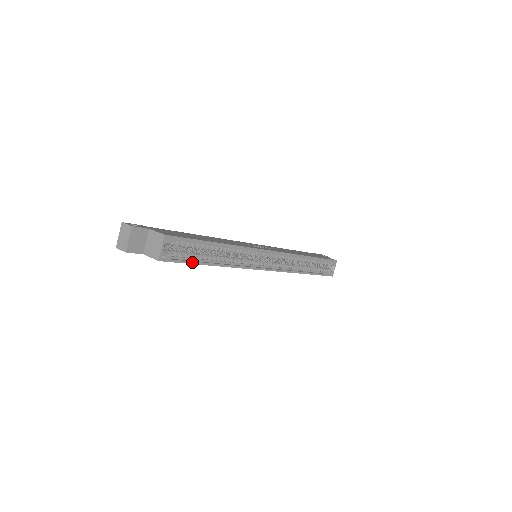
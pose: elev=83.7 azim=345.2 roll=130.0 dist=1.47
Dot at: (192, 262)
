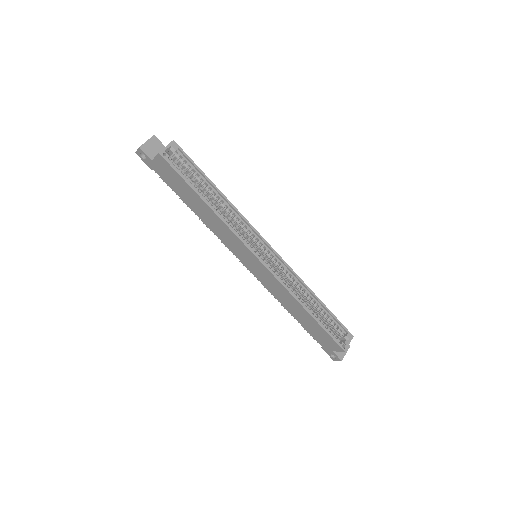
Dot at: (187, 181)
